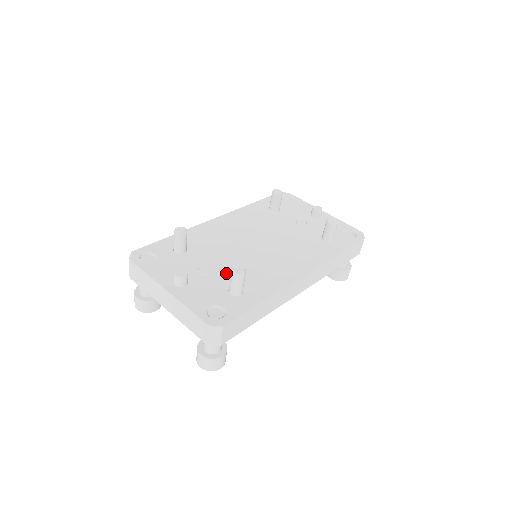
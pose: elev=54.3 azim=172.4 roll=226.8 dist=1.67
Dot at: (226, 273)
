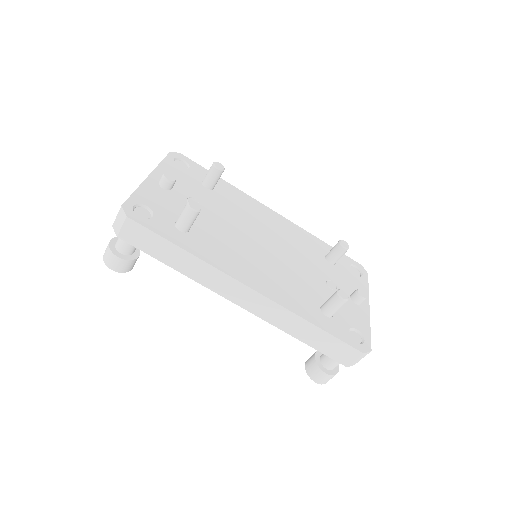
Dot at: (202, 218)
